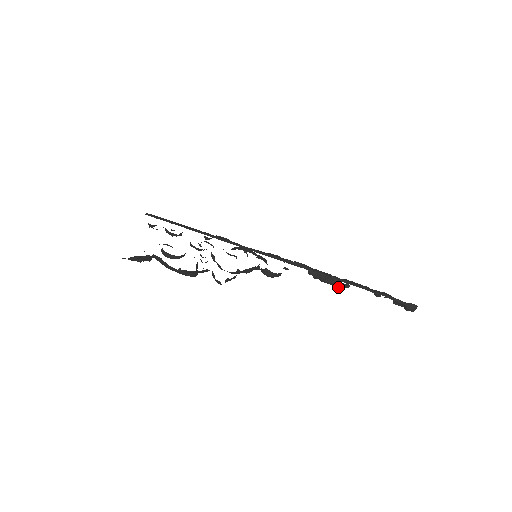
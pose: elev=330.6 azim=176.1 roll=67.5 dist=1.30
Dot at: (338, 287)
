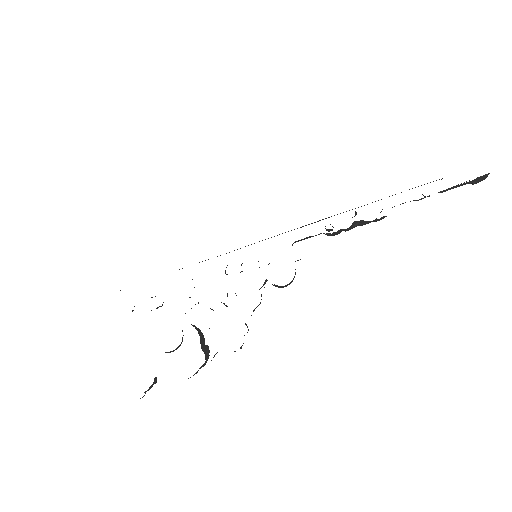
Dot at: occluded
